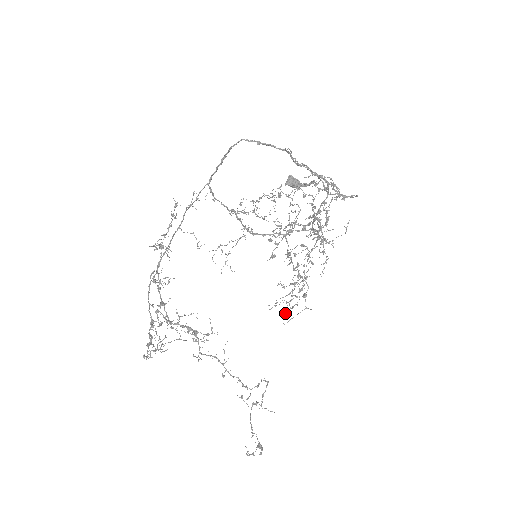
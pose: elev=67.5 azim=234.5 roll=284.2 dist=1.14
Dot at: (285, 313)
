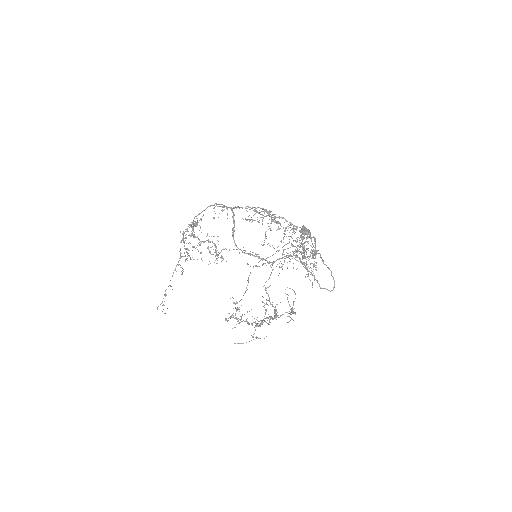
Dot at: occluded
